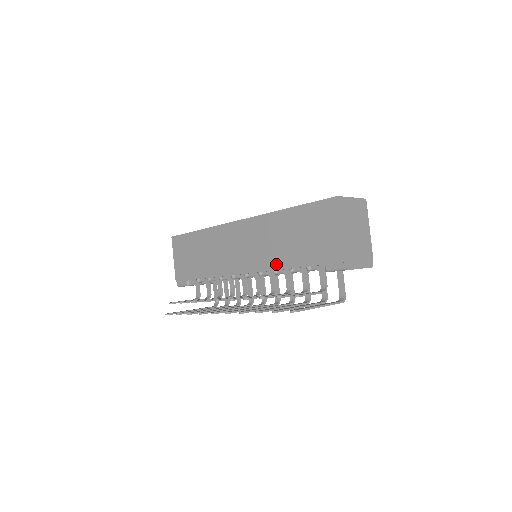
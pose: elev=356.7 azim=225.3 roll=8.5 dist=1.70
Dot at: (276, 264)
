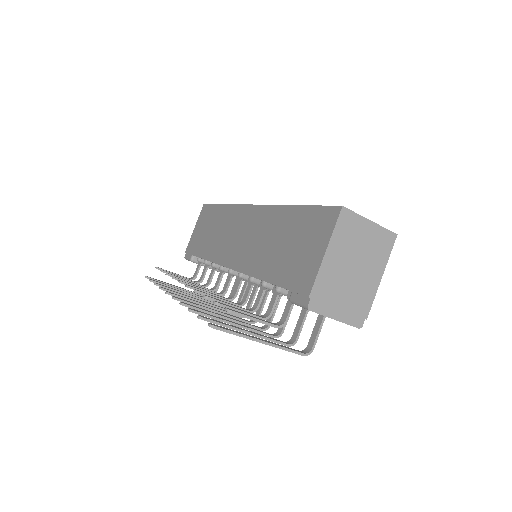
Dot at: (254, 269)
